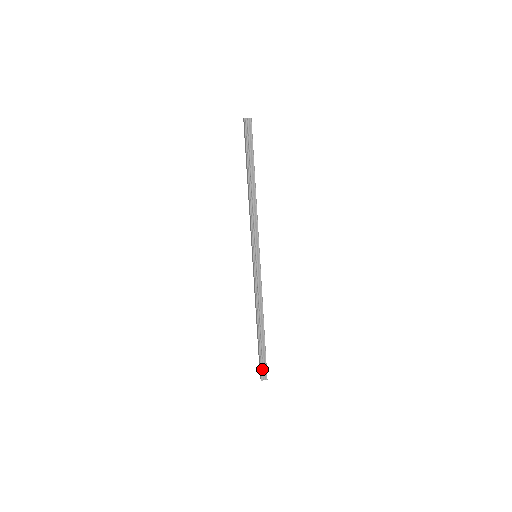
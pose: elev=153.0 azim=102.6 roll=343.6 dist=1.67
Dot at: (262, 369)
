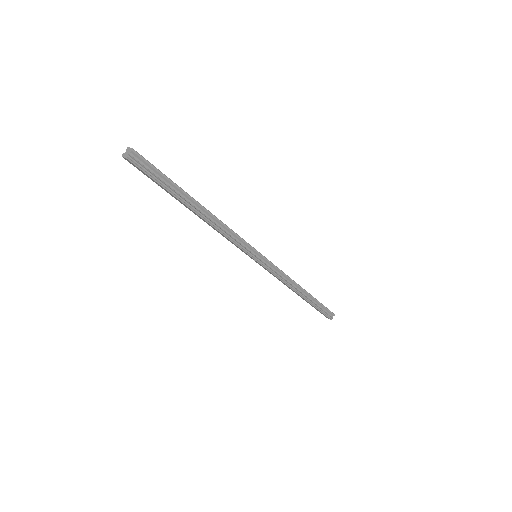
Dot at: (326, 314)
